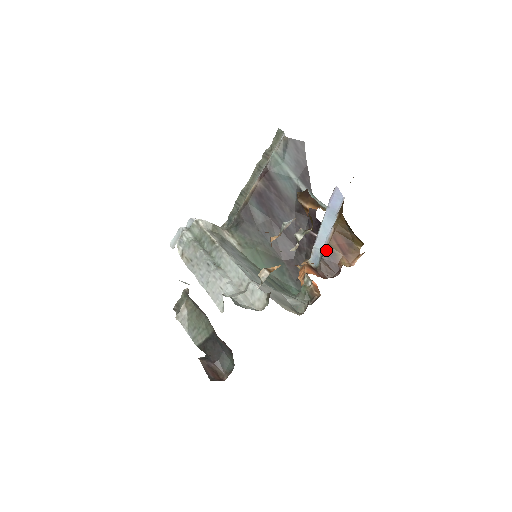
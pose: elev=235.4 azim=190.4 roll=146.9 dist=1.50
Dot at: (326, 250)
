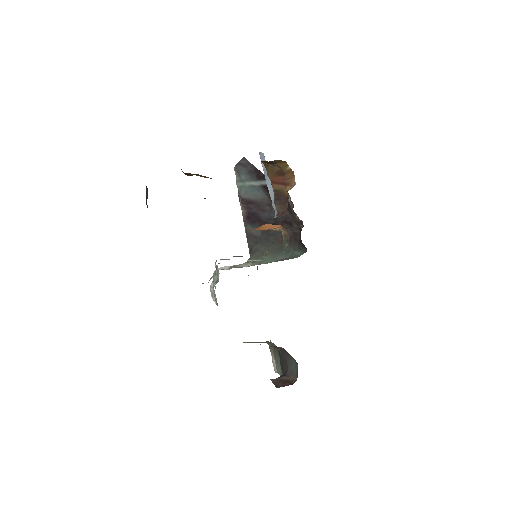
Dot at: (274, 196)
